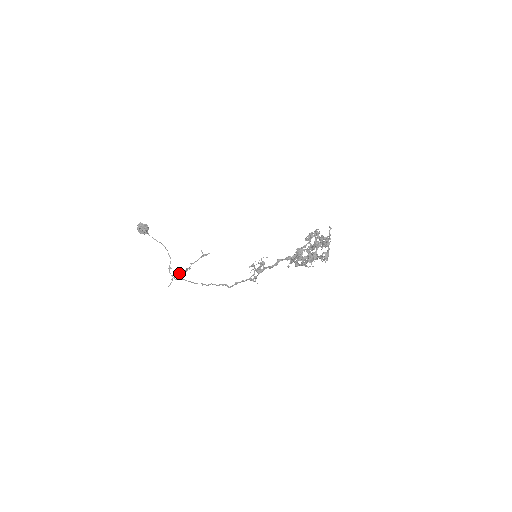
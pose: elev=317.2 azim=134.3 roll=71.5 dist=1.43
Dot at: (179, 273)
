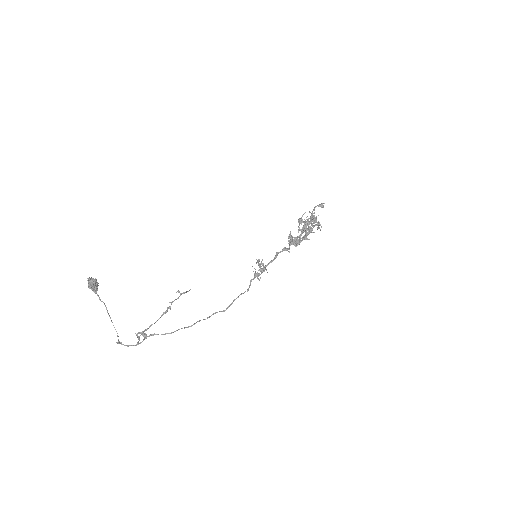
Dot at: (142, 334)
